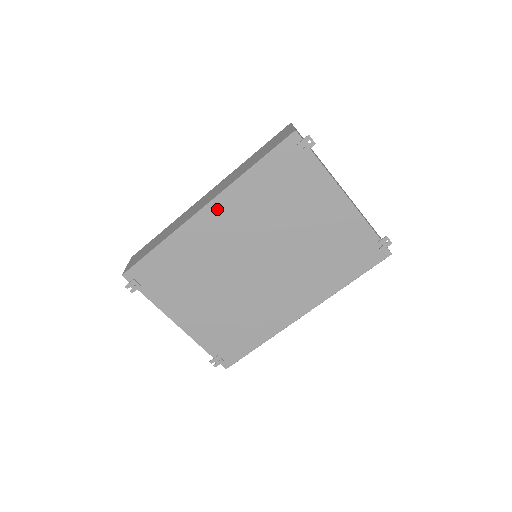
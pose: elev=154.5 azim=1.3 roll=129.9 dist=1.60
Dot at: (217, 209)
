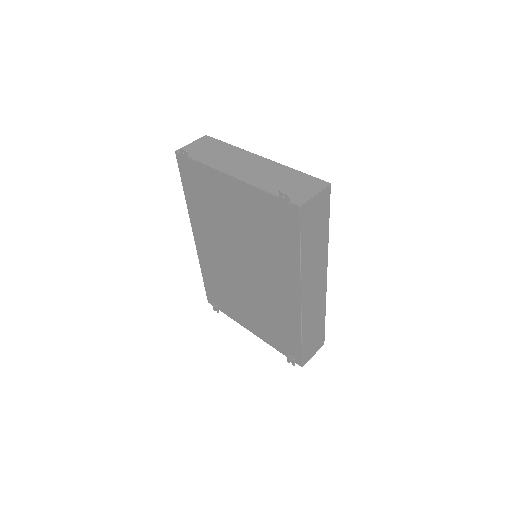
Dot at: (198, 234)
